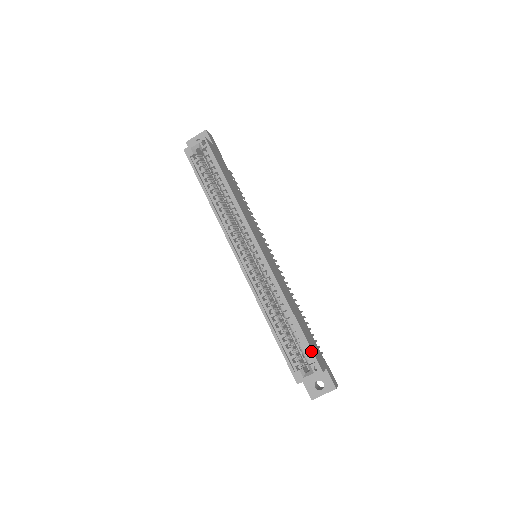
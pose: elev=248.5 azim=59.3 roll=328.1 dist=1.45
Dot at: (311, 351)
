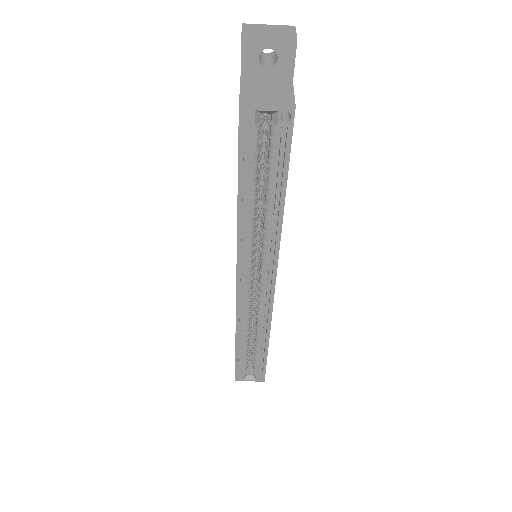
Dot at: (265, 370)
